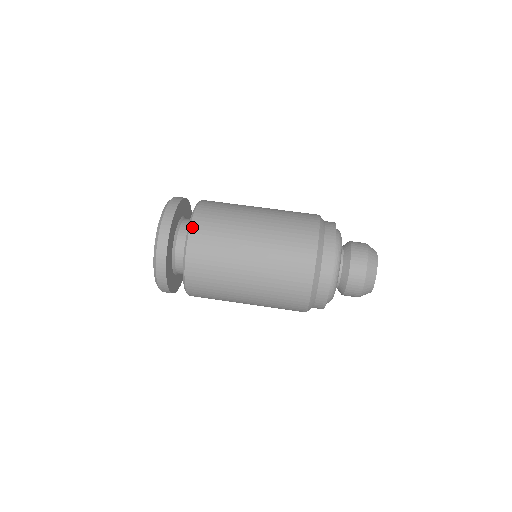
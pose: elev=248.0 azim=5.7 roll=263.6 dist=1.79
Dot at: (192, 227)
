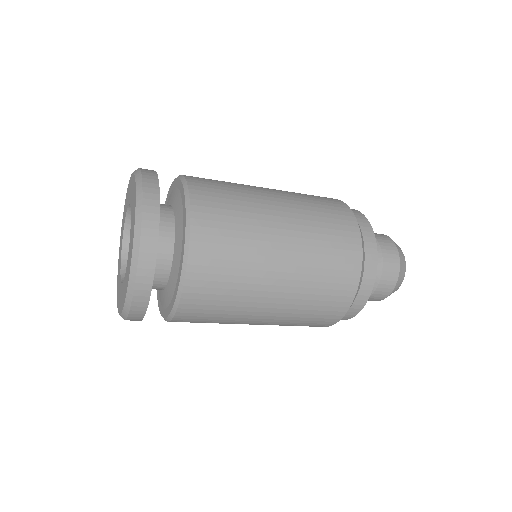
Dot at: (191, 187)
